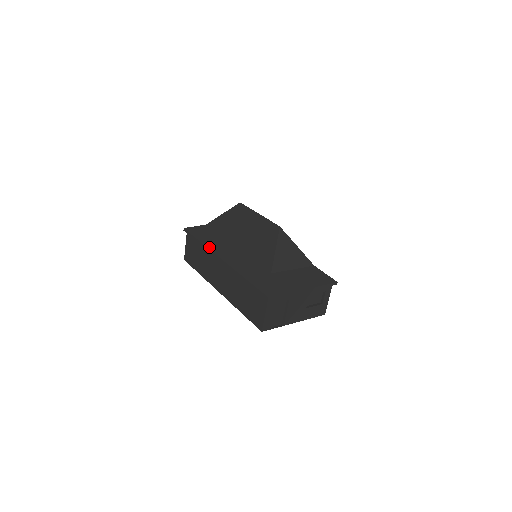
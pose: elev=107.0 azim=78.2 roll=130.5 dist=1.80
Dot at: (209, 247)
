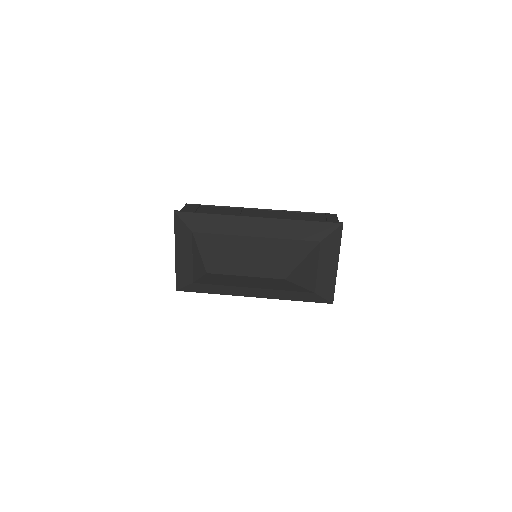
Dot at: occluded
